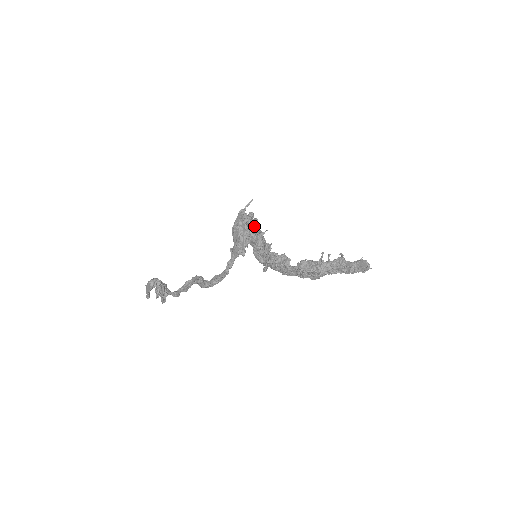
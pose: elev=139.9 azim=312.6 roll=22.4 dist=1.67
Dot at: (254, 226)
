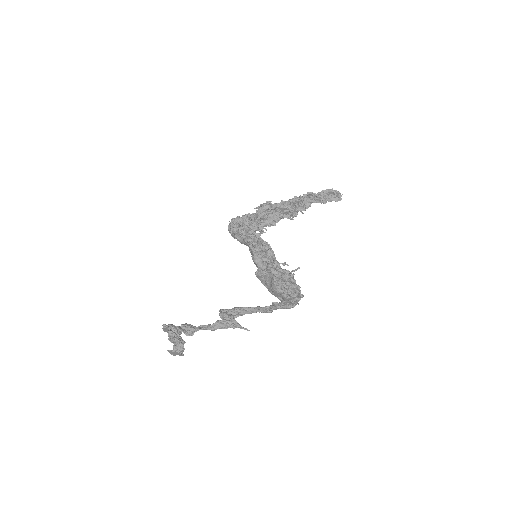
Dot at: occluded
